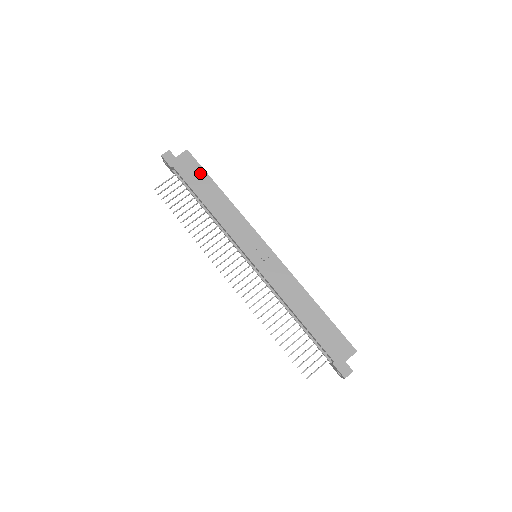
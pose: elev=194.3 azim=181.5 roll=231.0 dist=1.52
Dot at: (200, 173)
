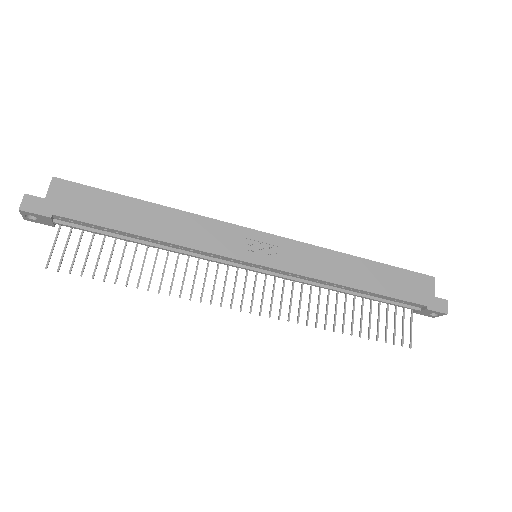
Dot at: (101, 198)
